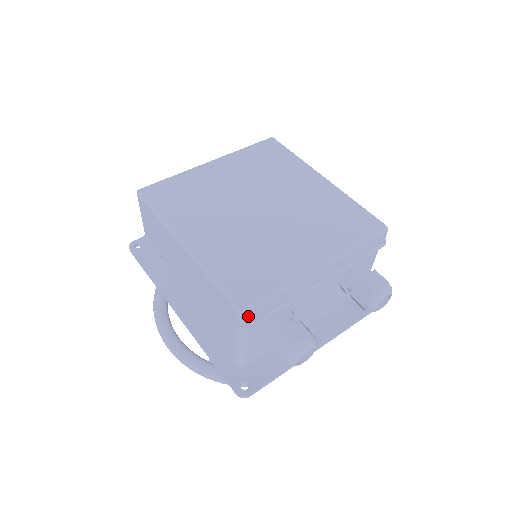
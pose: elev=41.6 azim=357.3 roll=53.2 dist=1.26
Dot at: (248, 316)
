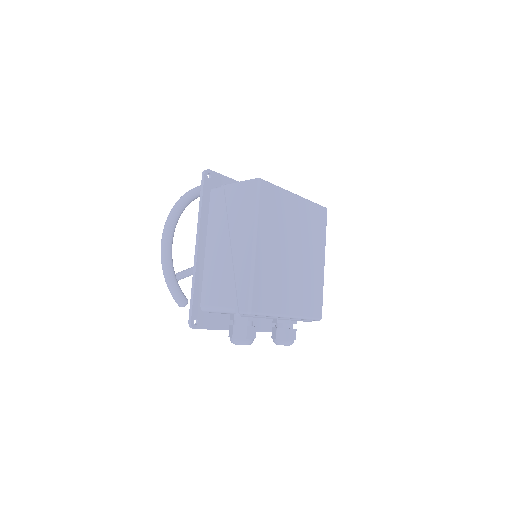
Dot at: (248, 314)
